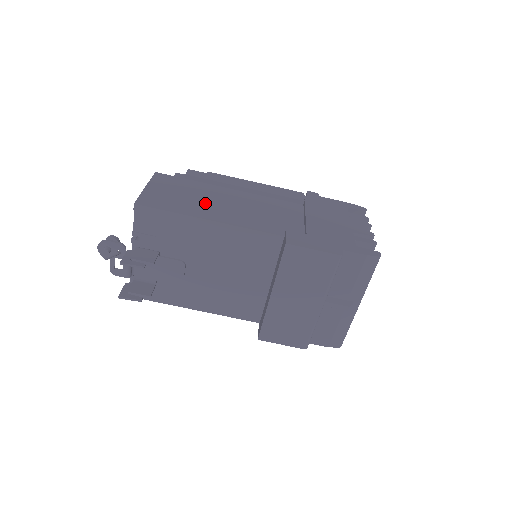
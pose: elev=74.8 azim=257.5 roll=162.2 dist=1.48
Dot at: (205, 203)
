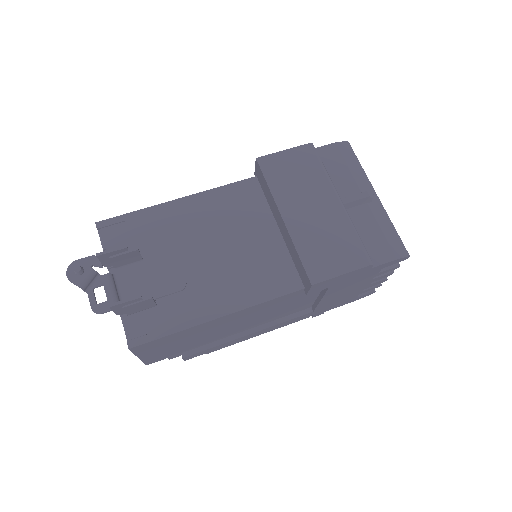
Dot at: occluded
